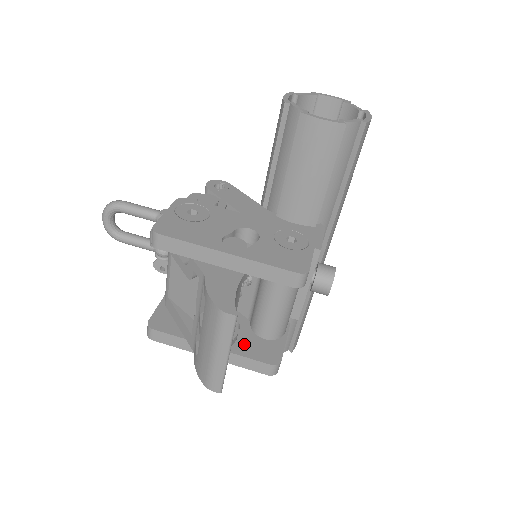
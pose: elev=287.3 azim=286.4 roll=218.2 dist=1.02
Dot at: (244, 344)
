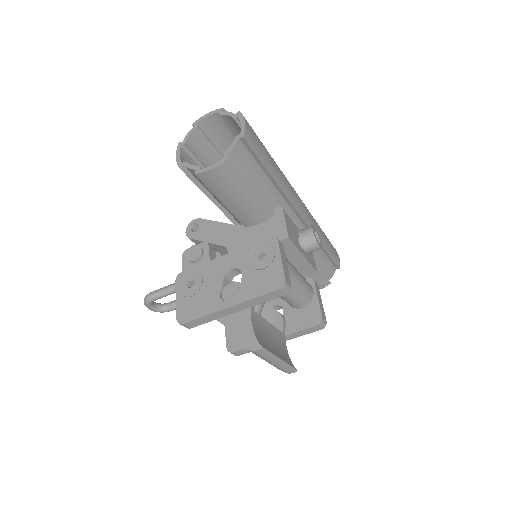
Dot at: (292, 322)
